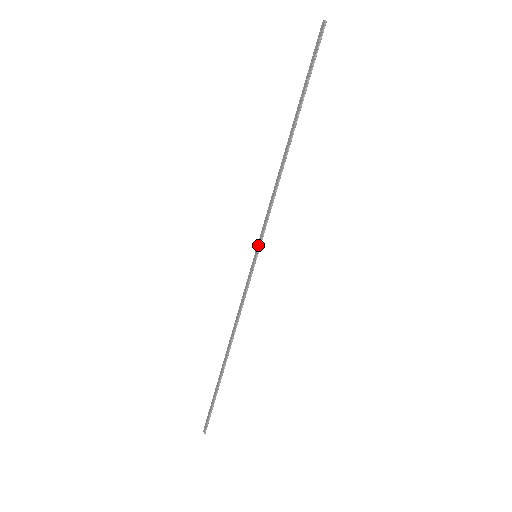
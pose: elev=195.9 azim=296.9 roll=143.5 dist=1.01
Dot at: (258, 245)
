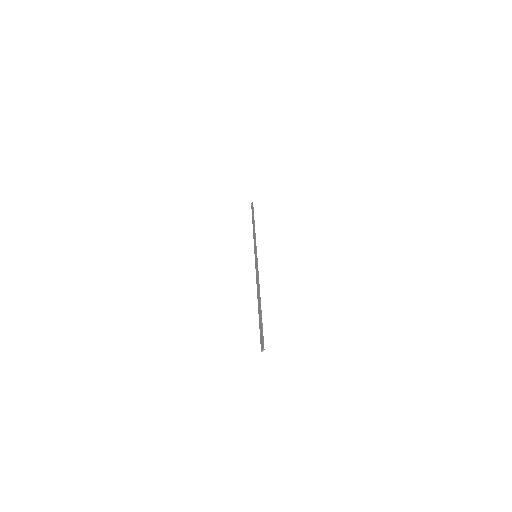
Dot at: (255, 252)
